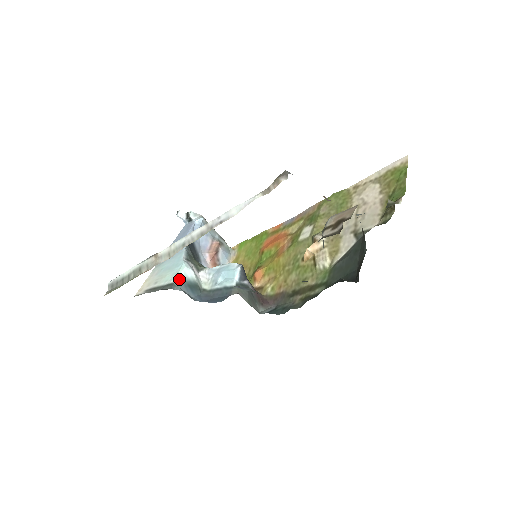
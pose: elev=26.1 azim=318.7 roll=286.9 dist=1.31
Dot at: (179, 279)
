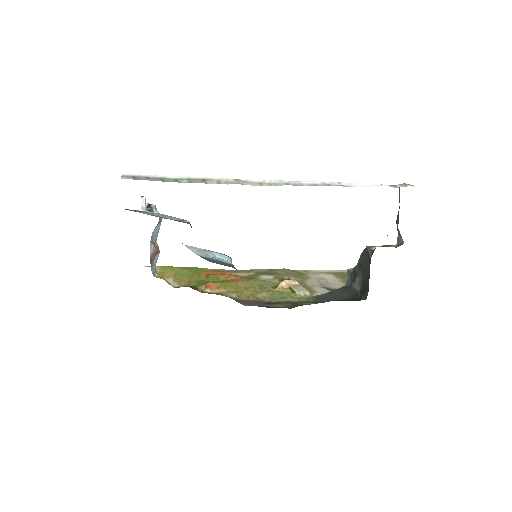
Dot at: occluded
